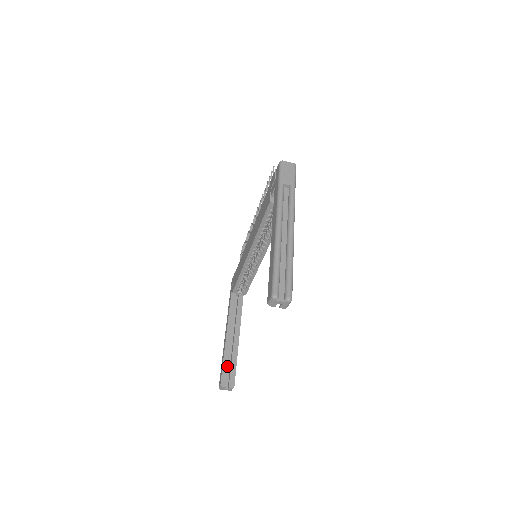
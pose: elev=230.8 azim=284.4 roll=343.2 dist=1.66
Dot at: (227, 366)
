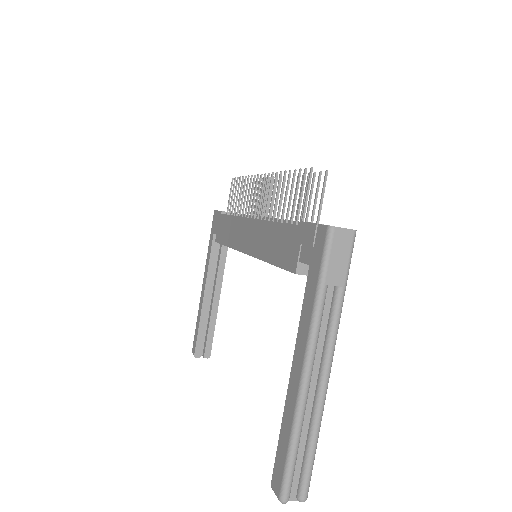
Dot at: (203, 333)
